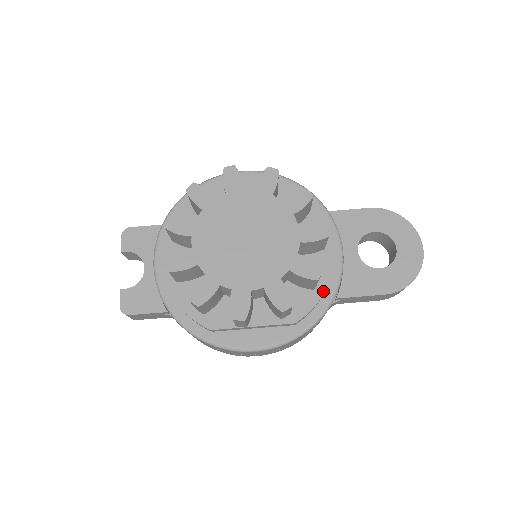
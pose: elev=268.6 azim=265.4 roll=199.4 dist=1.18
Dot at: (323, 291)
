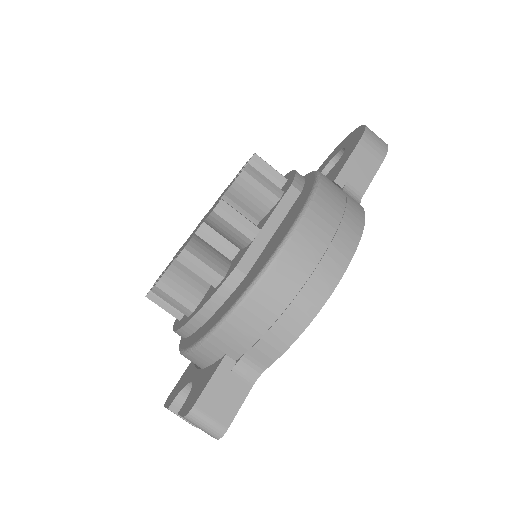
Dot at: (294, 172)
